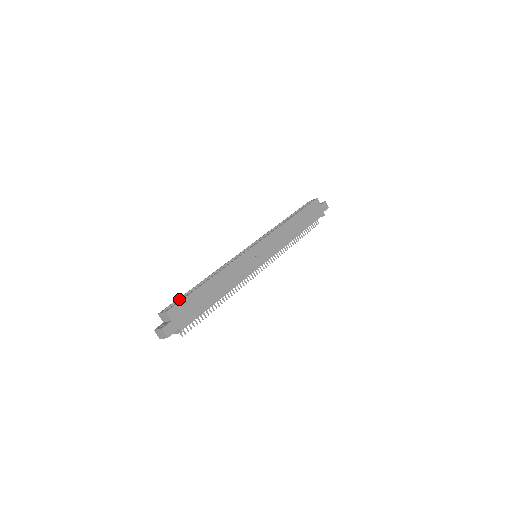
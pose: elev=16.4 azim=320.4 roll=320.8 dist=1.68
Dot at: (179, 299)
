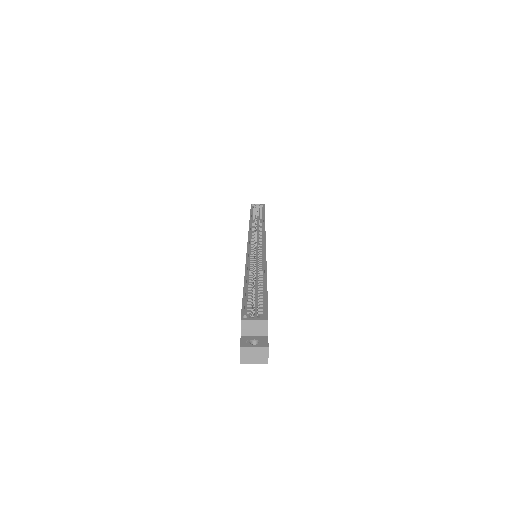
Dot at: (245, 299)
